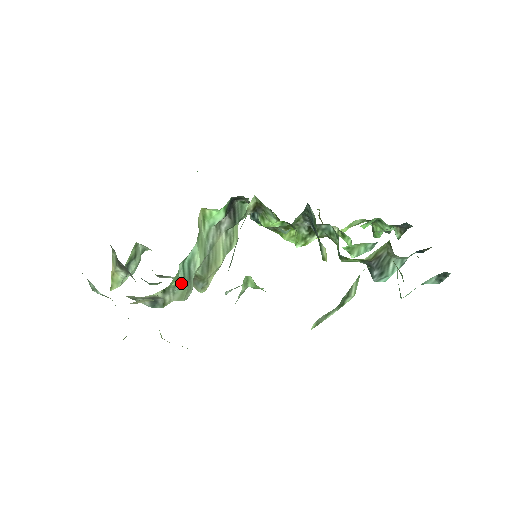
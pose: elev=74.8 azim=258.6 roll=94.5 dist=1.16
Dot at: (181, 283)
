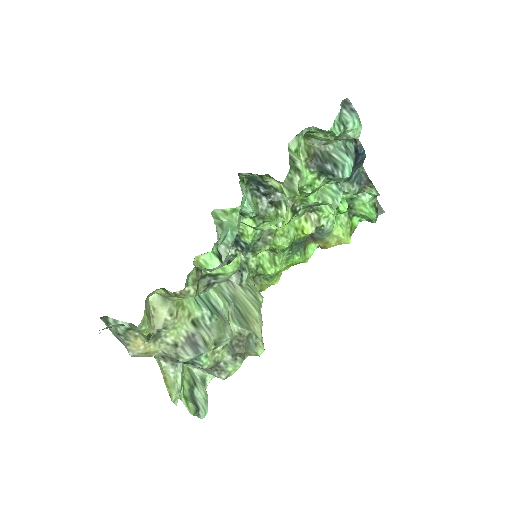
Dot at: (206, 310)
